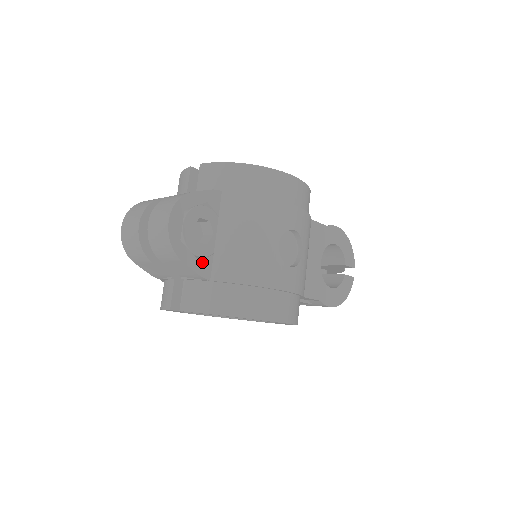
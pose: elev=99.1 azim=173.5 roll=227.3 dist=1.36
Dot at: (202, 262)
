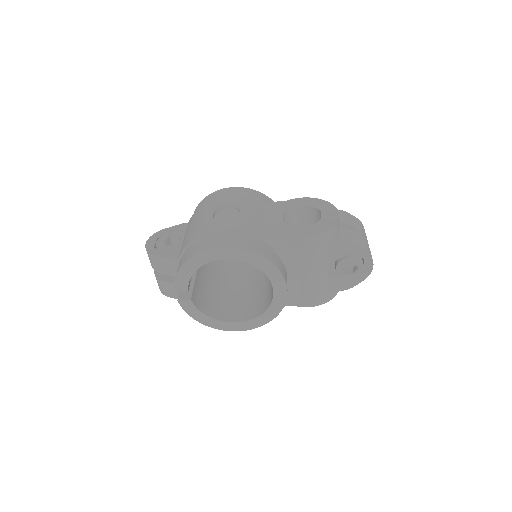
Dot at: (171, 253)
